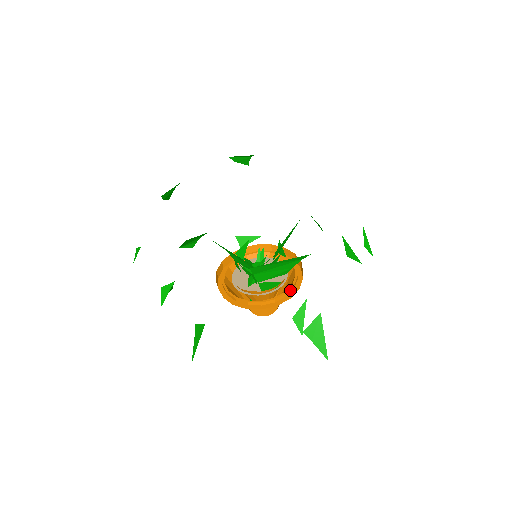
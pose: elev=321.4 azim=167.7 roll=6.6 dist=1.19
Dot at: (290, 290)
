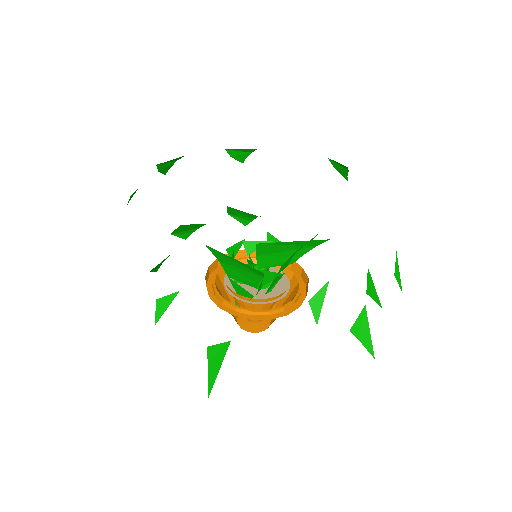
Dot at: (260, 313)
